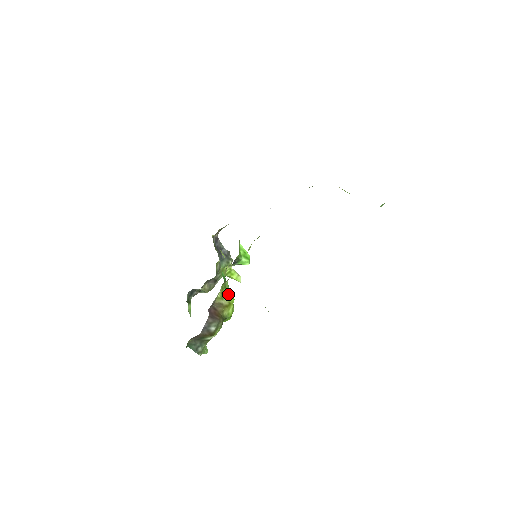
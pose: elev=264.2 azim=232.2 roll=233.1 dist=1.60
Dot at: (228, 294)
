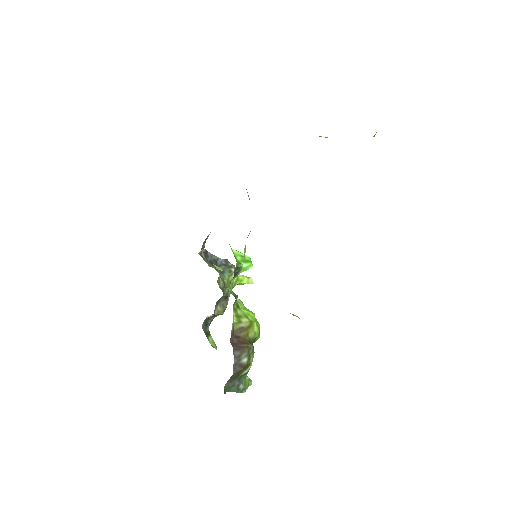
Dot at: (244, 312)
